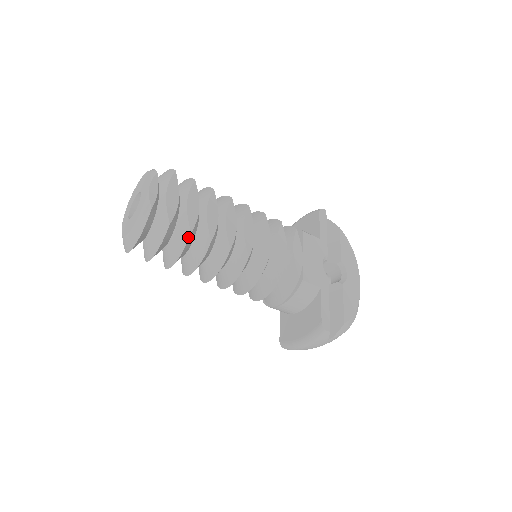
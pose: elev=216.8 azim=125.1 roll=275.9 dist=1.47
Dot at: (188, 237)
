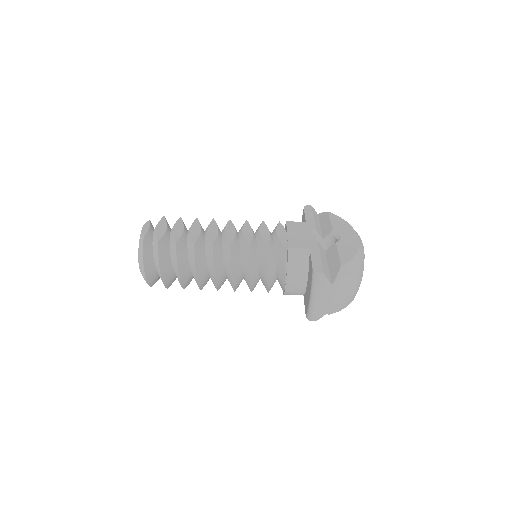
Dot at: (176, 246)
